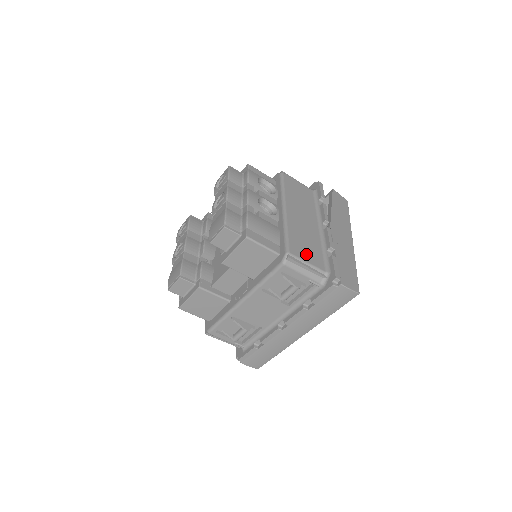
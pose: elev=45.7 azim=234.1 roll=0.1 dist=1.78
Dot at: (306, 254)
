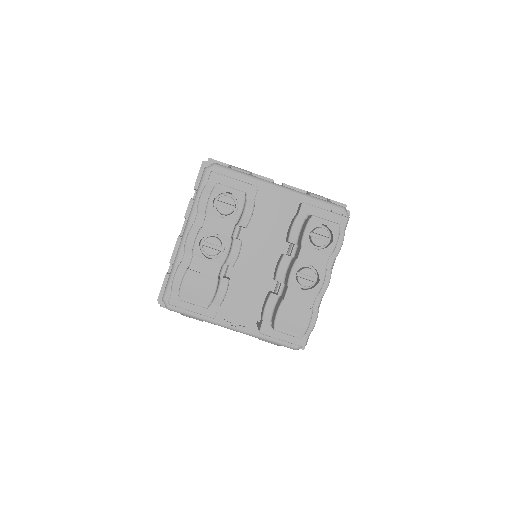
Dot at: occluded
